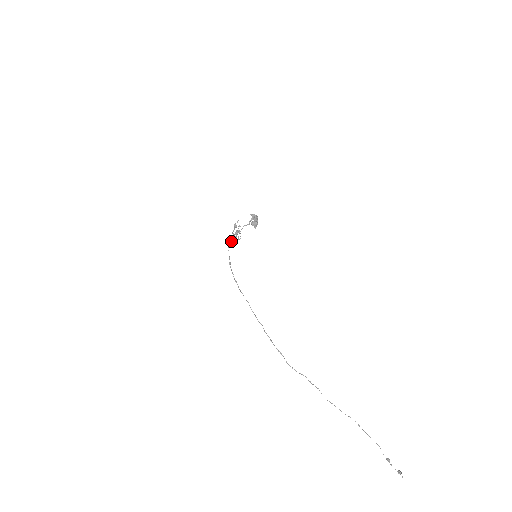
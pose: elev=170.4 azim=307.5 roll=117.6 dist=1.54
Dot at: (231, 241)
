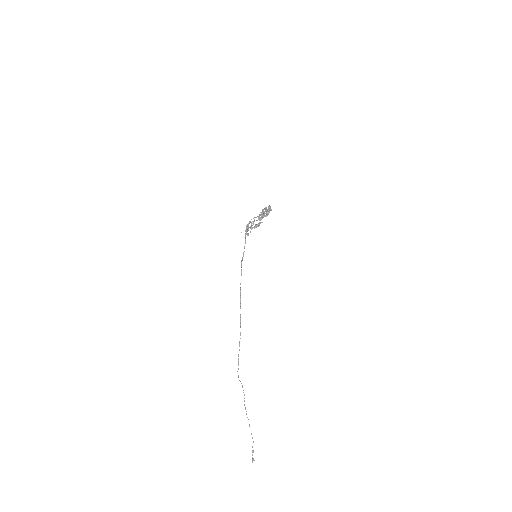
Dot at: (247, 228)
